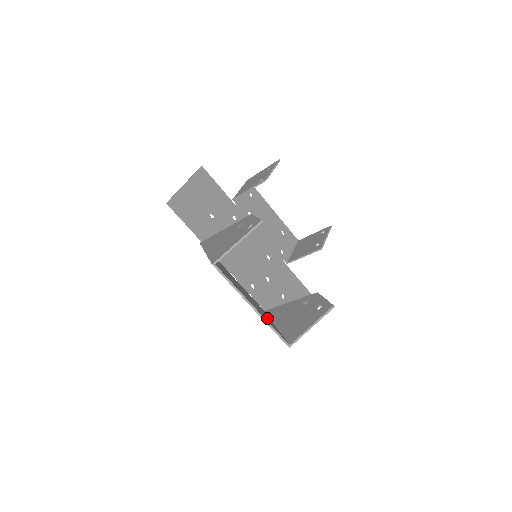
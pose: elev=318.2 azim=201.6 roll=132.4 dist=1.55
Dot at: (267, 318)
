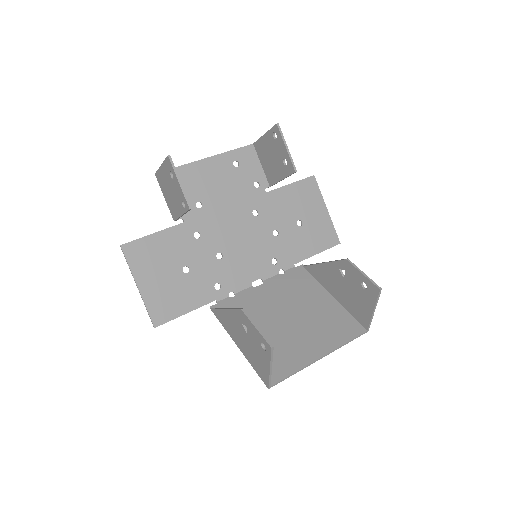
Dot at: (326, 314)
